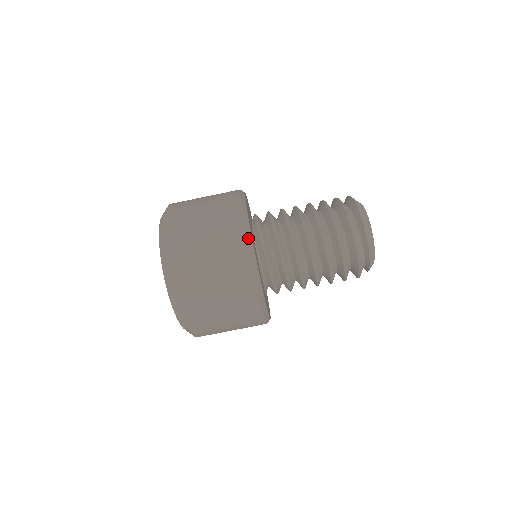
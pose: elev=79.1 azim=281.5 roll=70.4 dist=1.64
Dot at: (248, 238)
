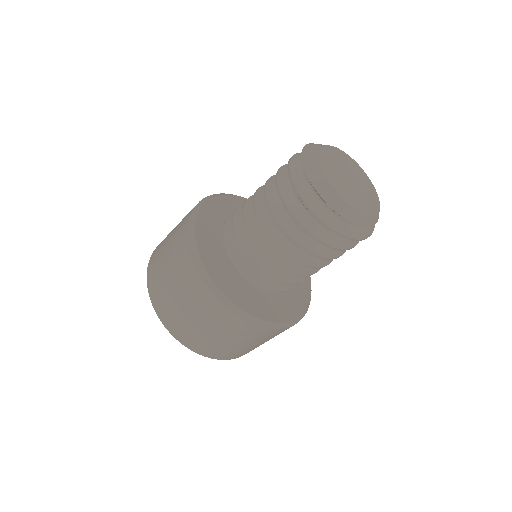
Dot at: (195, 260)
